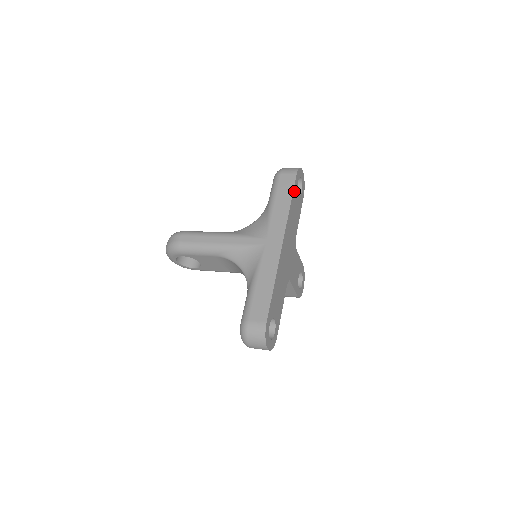
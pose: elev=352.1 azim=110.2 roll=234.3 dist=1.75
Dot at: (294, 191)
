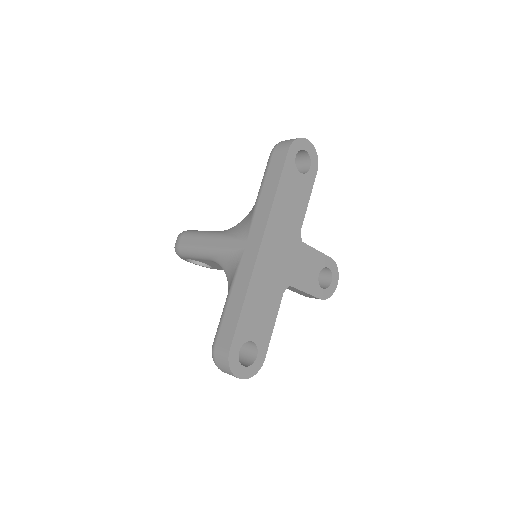
Dot at: (285, 173)
